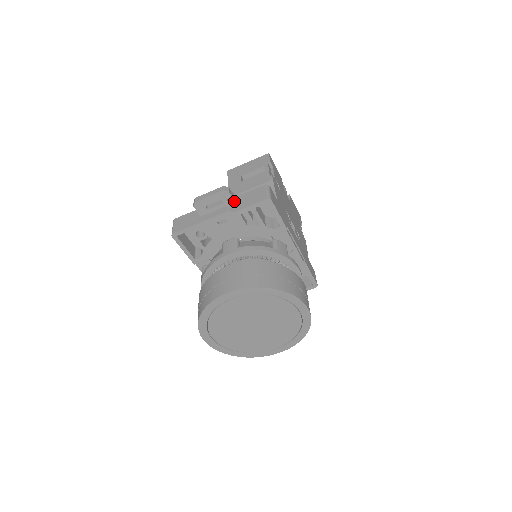
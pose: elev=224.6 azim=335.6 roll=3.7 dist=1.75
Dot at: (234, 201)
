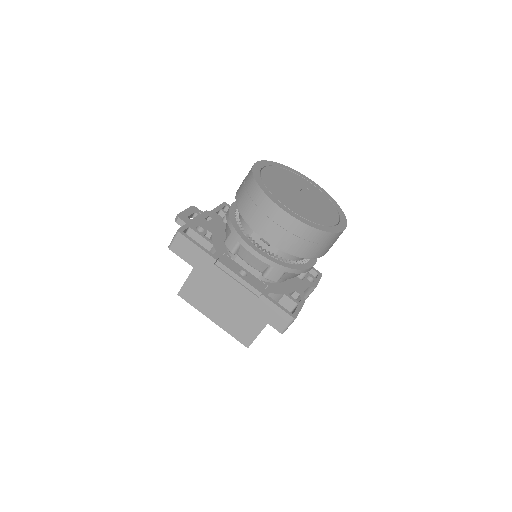
Dot at: occluded
